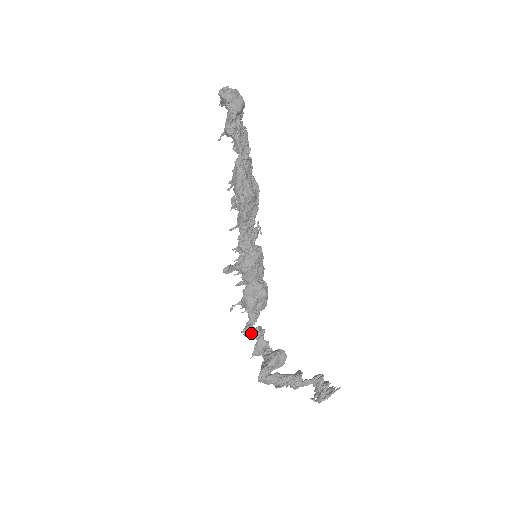
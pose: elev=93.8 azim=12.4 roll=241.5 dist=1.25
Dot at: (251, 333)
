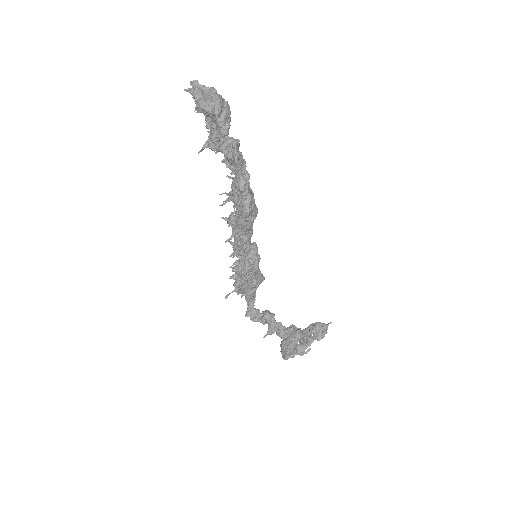
Dot at: (262, 320)
